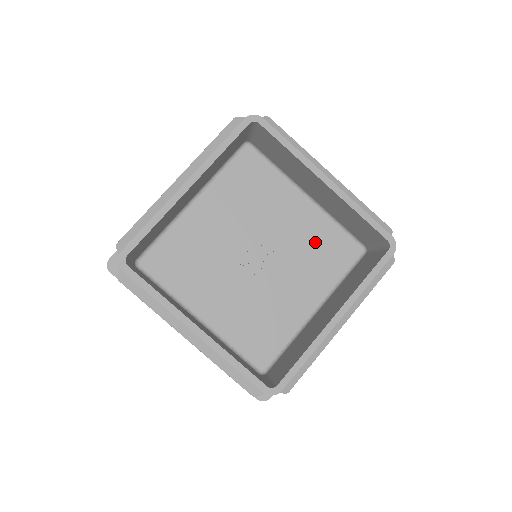
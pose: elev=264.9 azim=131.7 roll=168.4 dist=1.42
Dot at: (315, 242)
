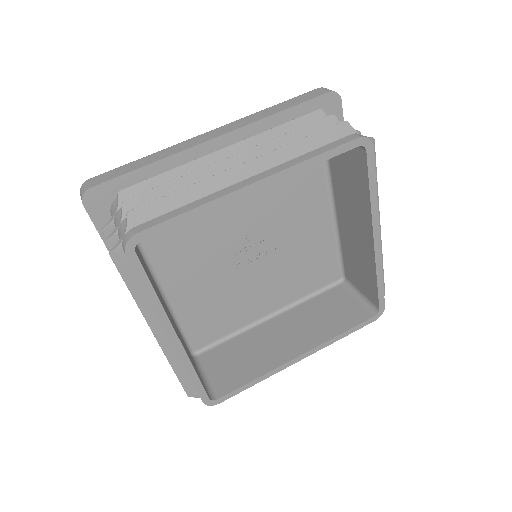
Dot at: (310, 256)
